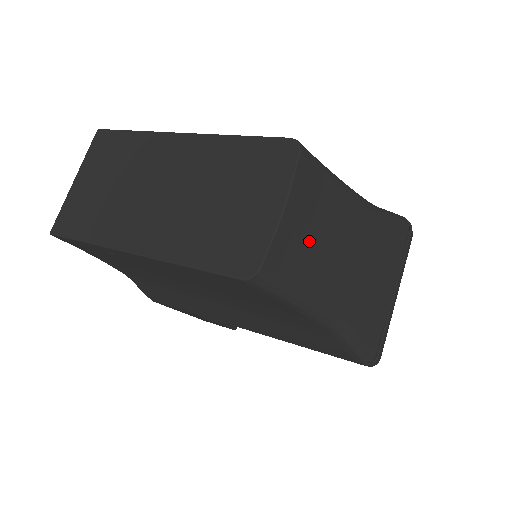
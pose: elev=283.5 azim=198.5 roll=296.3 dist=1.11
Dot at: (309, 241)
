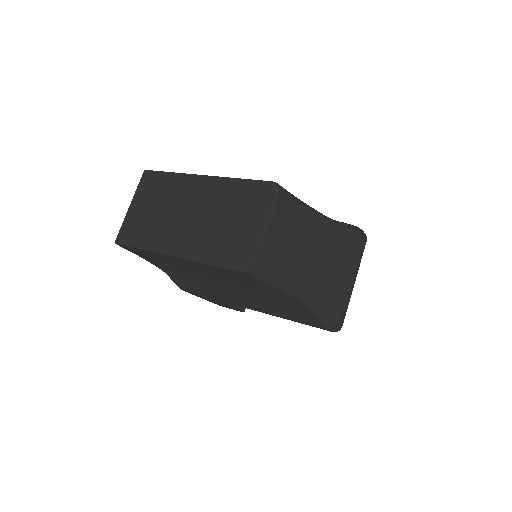
Dot at: (285, 247)
